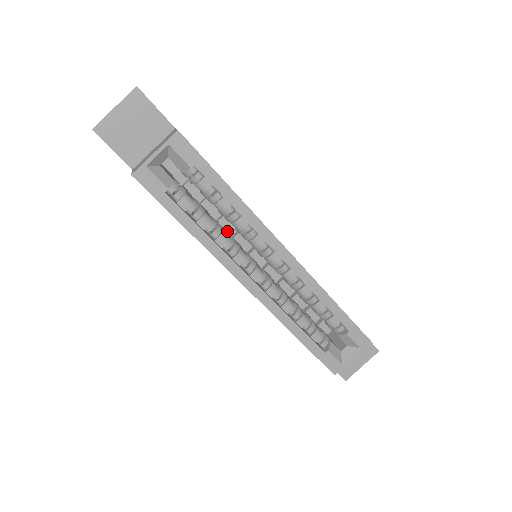
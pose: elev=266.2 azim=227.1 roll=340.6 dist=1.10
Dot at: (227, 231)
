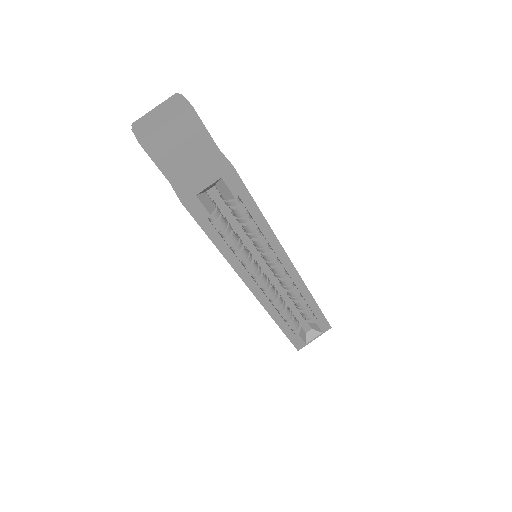
Dot at: occluded
